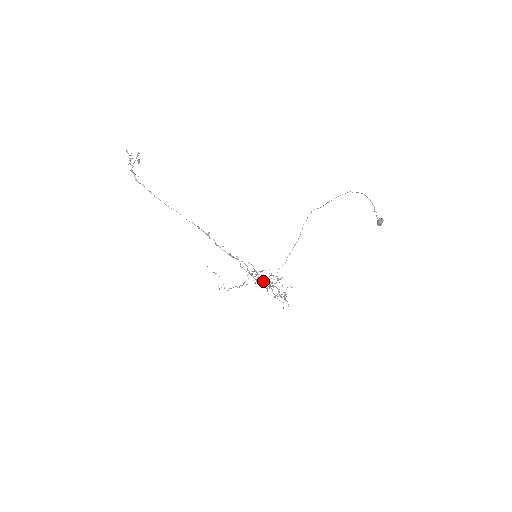
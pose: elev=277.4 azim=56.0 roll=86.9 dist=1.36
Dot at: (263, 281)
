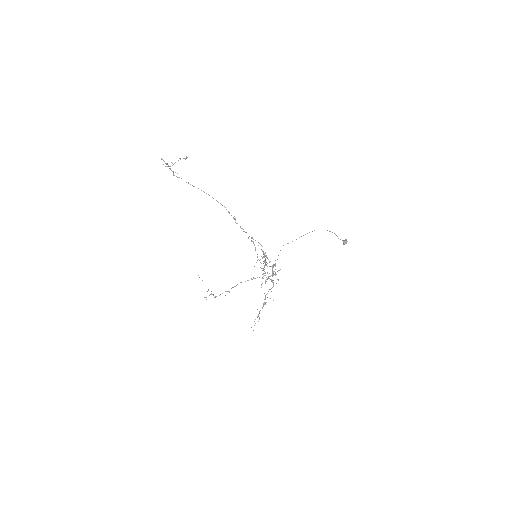
Dot at: (263, 273)
